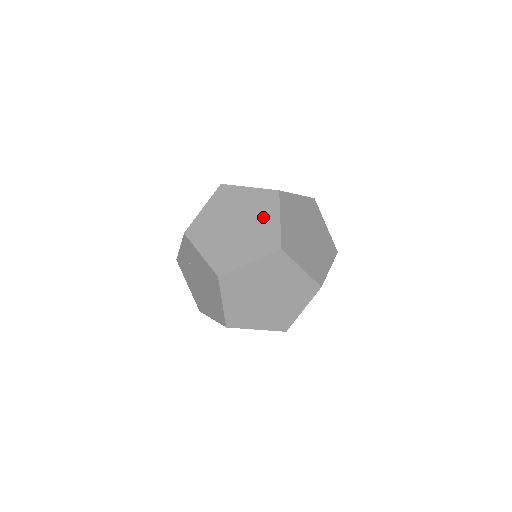
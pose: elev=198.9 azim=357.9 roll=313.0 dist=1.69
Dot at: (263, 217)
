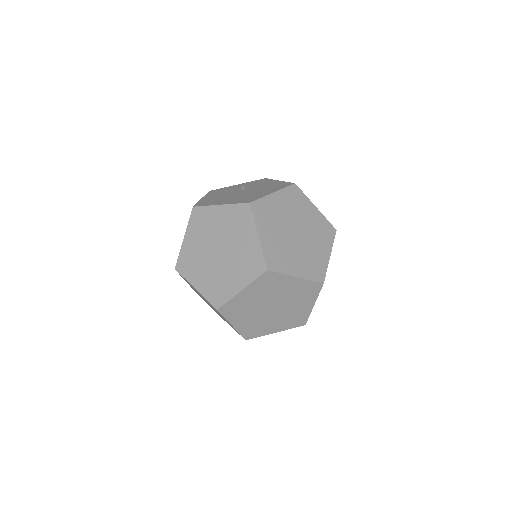
Dot at: (306, 213)
